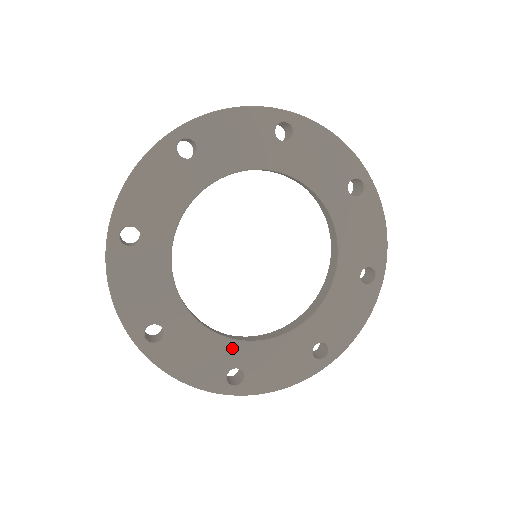
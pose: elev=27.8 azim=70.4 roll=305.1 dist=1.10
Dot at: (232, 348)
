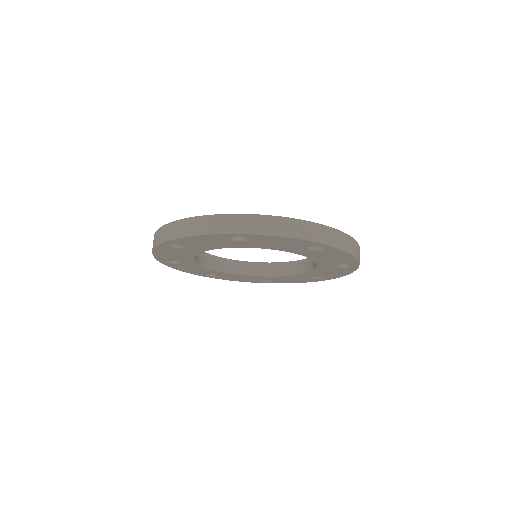
Dot at: (258, 277)
